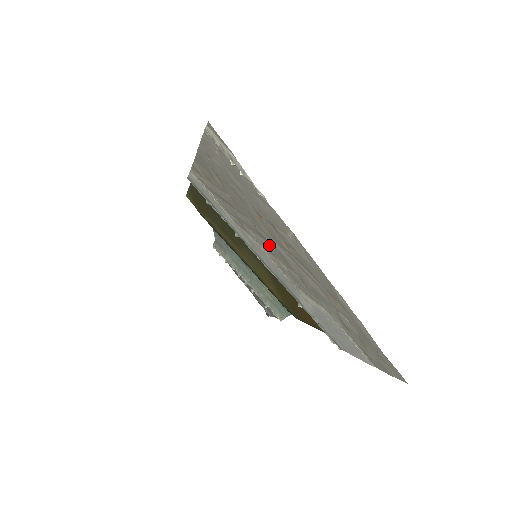
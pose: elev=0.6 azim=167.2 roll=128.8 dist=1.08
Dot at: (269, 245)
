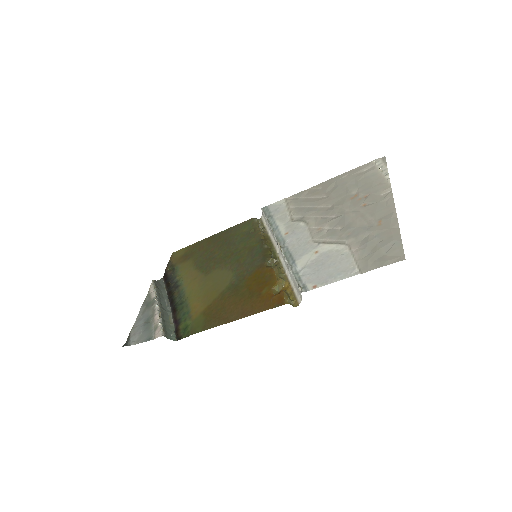
Dot at: (330, 218)
